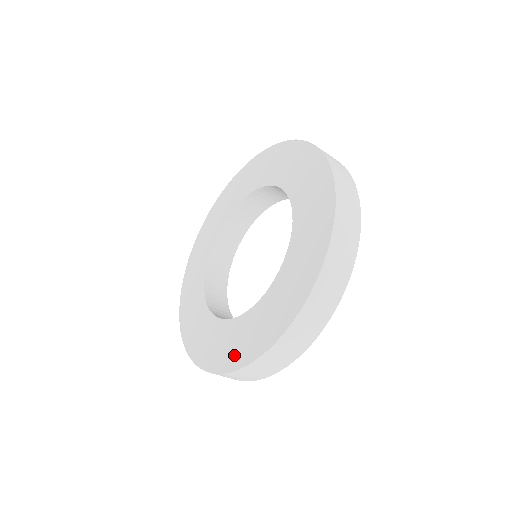
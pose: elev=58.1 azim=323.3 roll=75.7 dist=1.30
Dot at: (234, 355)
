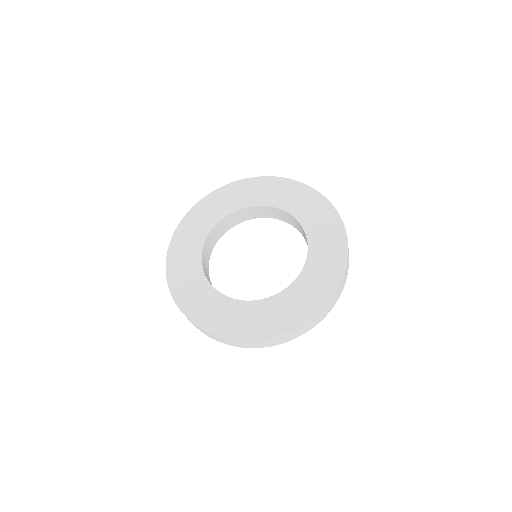
Dot at: (265, 327)
